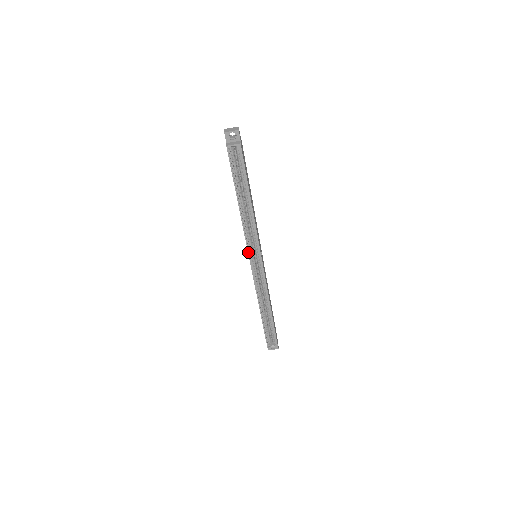
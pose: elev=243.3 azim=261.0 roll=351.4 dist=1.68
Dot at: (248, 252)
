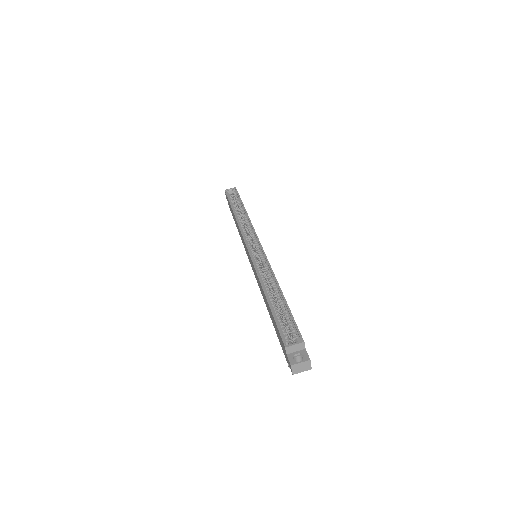
Dot at: (244, 239)
